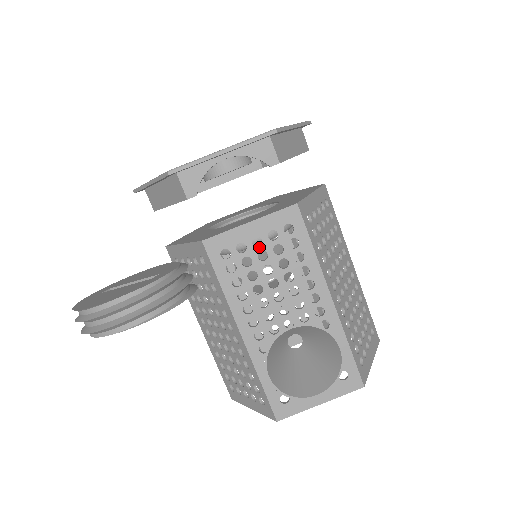
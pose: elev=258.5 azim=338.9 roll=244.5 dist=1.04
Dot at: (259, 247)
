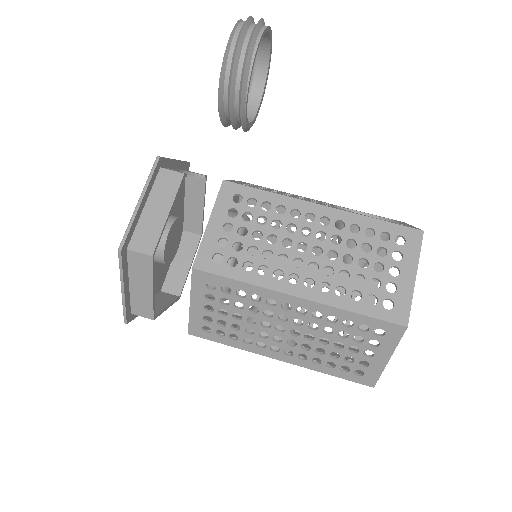
Dot at: occluded
